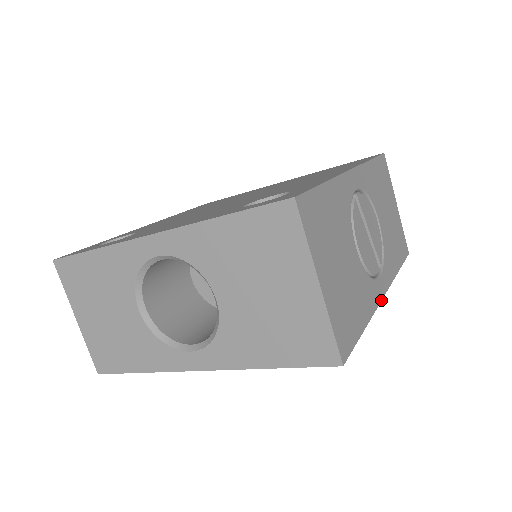
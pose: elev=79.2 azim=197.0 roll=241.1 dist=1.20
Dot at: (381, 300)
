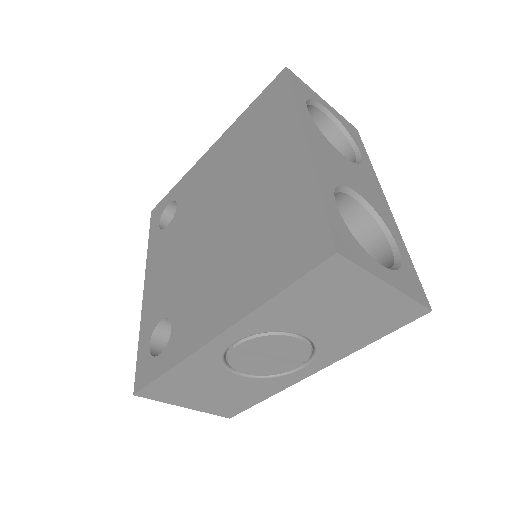
Dot at: (304, 378)
